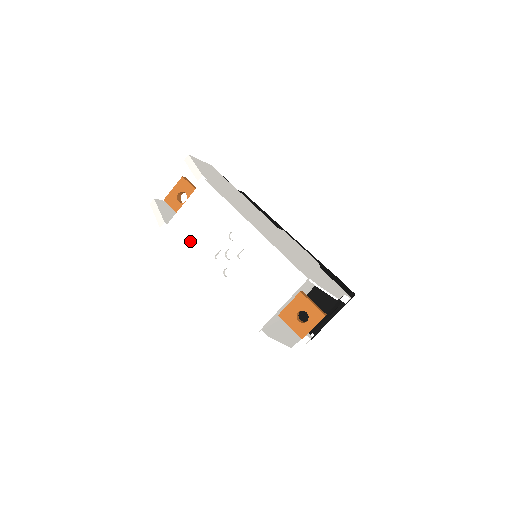
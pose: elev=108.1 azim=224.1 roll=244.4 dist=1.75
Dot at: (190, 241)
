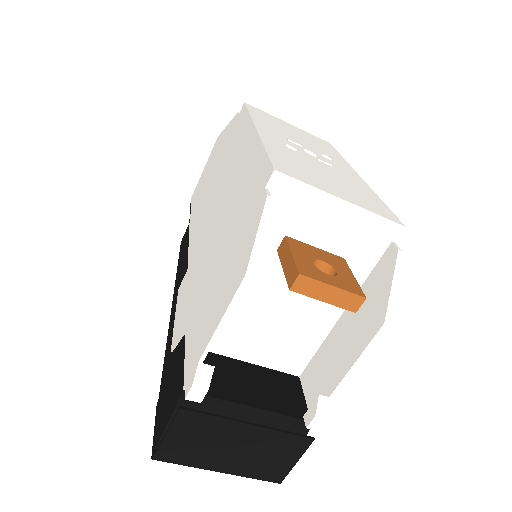
Dot at: (271, 122)
